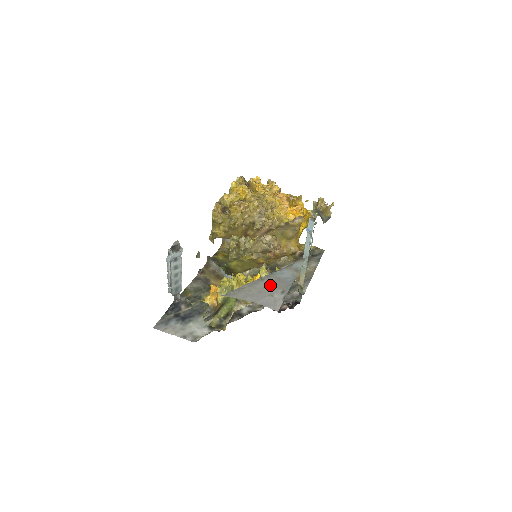
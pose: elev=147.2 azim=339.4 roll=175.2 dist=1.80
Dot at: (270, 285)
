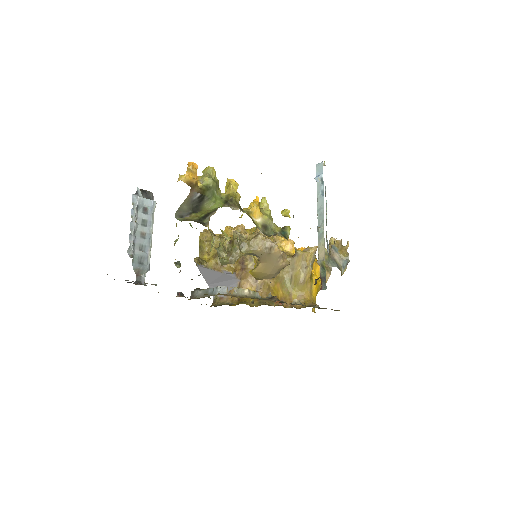
Dot at: occluded
